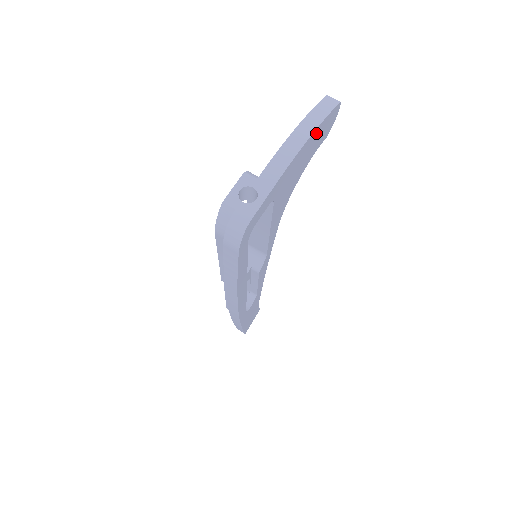
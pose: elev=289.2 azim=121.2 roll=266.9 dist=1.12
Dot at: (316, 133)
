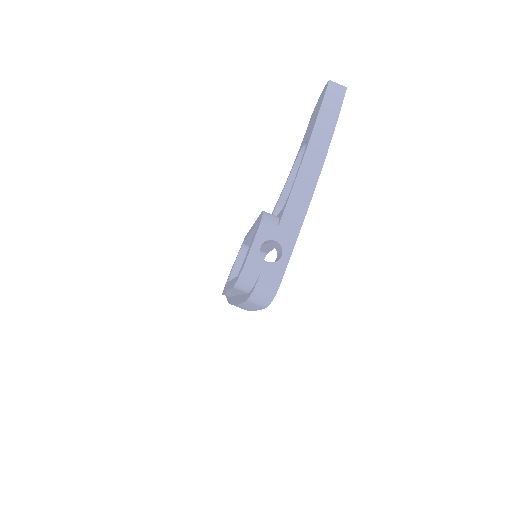
Dot at: occluded
